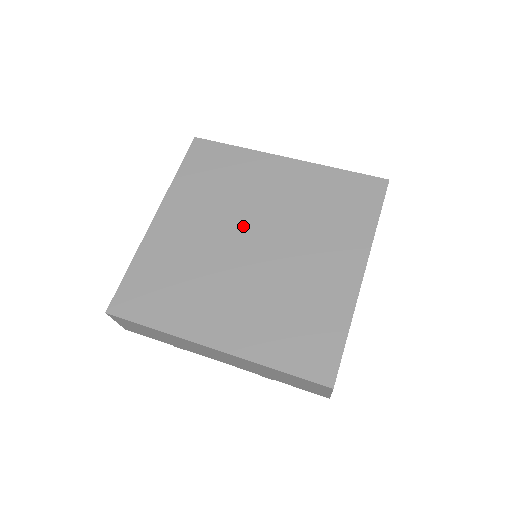
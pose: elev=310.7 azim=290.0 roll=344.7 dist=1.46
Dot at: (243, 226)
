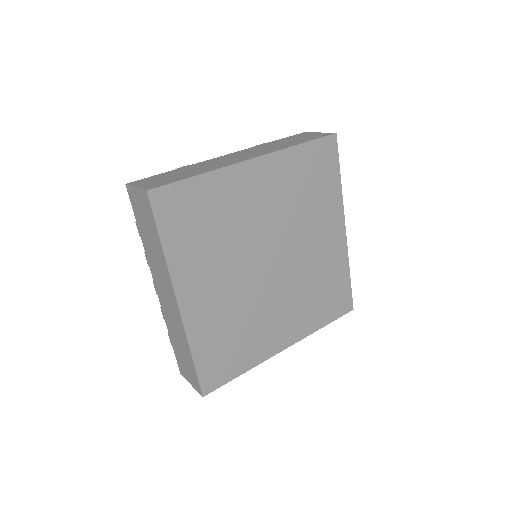
Dot at: (256, 254)
